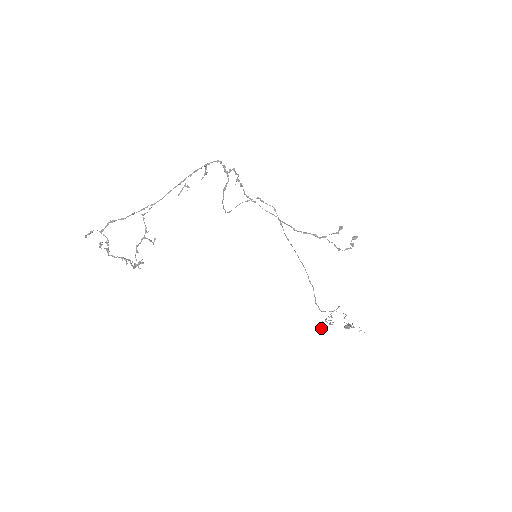
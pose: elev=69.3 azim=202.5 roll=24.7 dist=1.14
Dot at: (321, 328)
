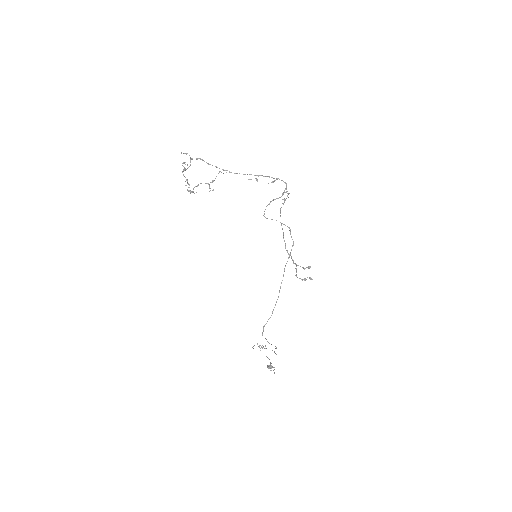
Dot at: occluded
